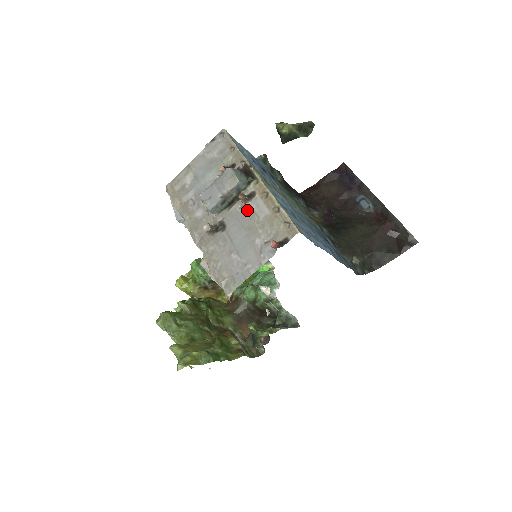
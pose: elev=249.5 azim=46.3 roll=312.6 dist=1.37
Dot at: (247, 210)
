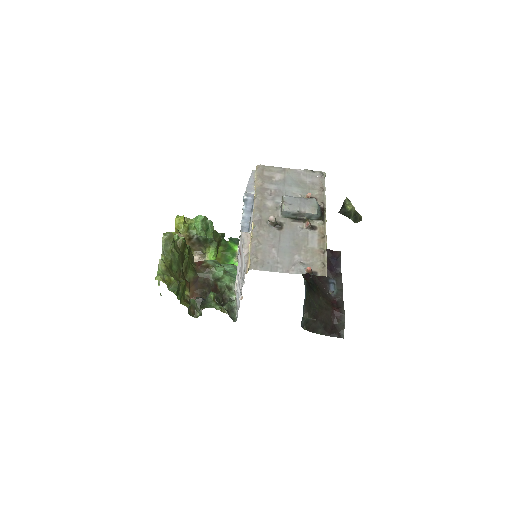
Dot at: (304, 233)
